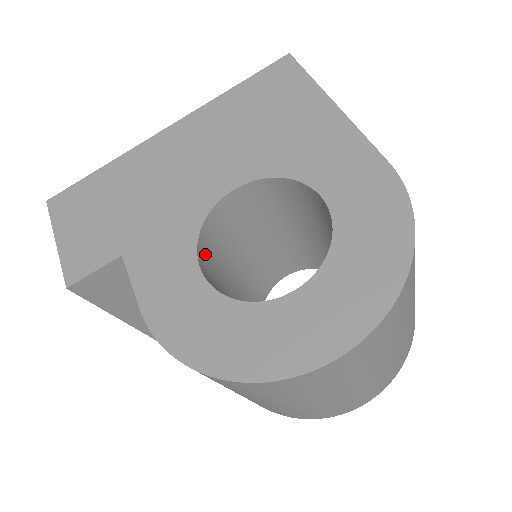
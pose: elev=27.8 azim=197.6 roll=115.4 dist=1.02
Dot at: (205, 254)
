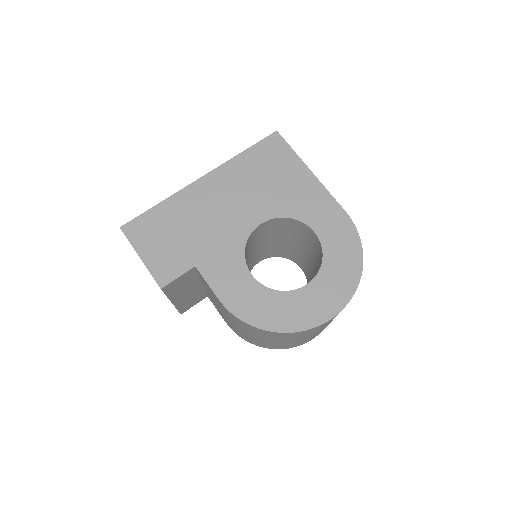
Dot at: occluded
